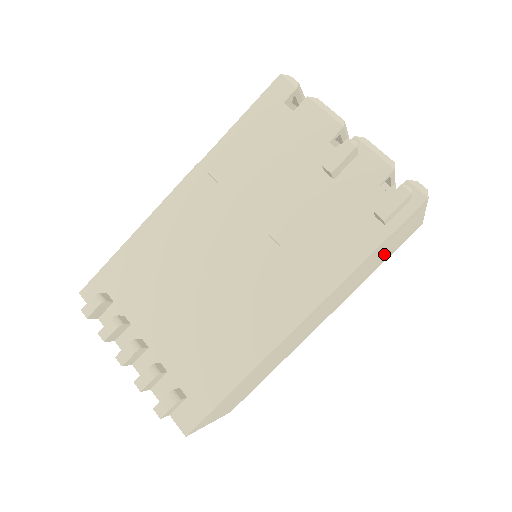
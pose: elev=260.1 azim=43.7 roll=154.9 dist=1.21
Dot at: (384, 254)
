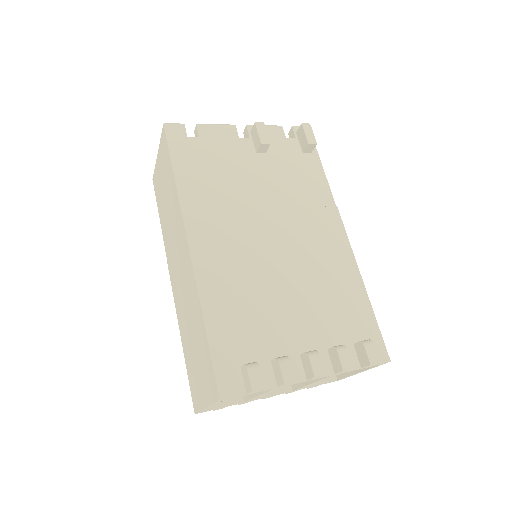
Dot at: occluded
